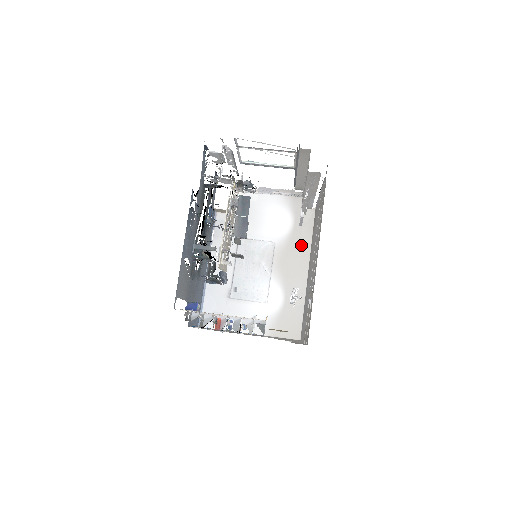
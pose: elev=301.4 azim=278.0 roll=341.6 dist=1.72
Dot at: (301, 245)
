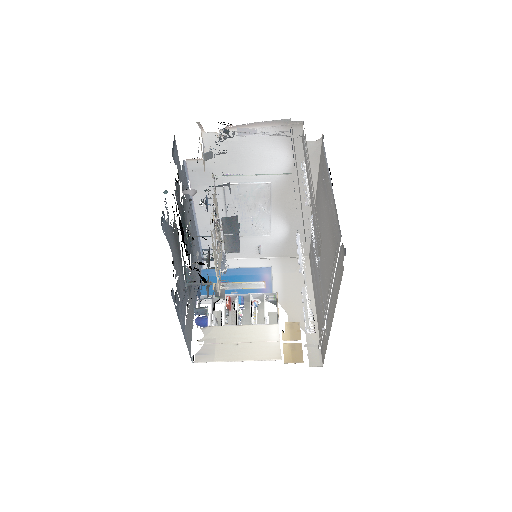
Dot at: (304, 181)
